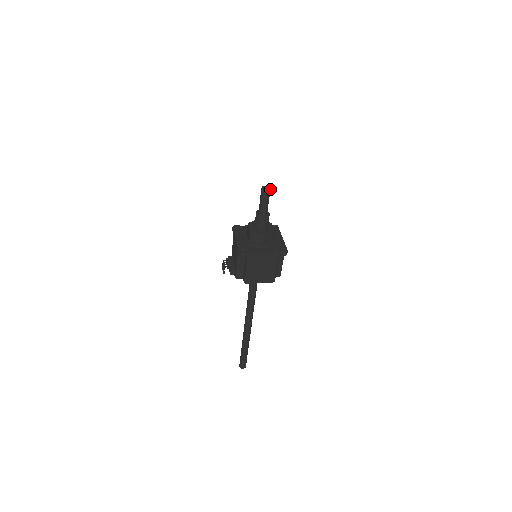
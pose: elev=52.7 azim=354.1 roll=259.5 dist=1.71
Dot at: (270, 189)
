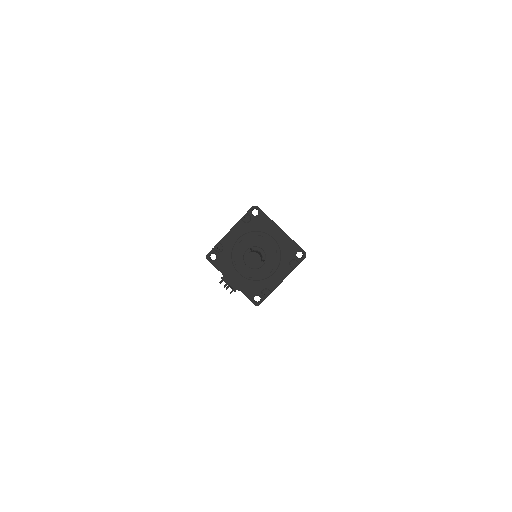
Dot at: (260, 257)
